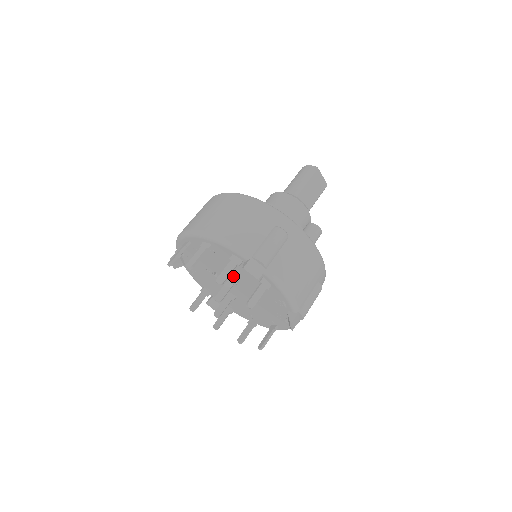
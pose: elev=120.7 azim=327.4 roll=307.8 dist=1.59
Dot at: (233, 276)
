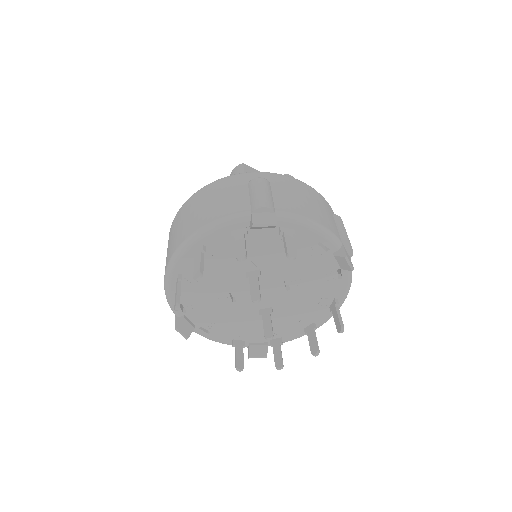
Dot at: (251, 272)
